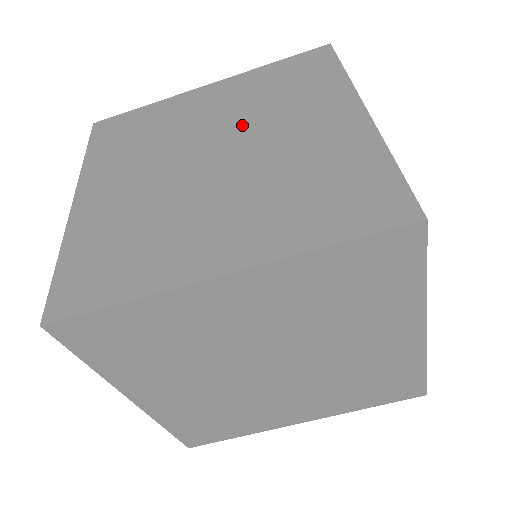
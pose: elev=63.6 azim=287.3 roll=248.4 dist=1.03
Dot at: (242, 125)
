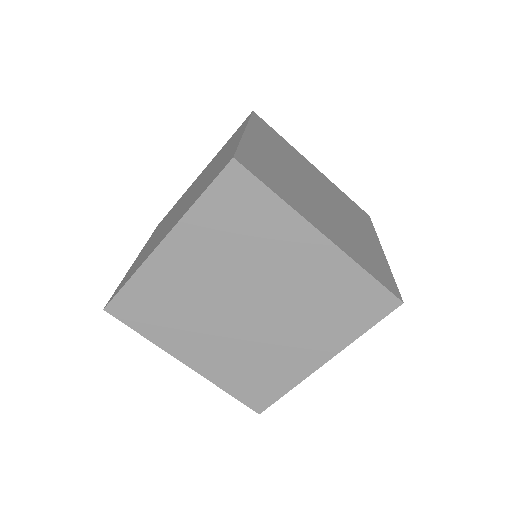
Dot at: occluded
